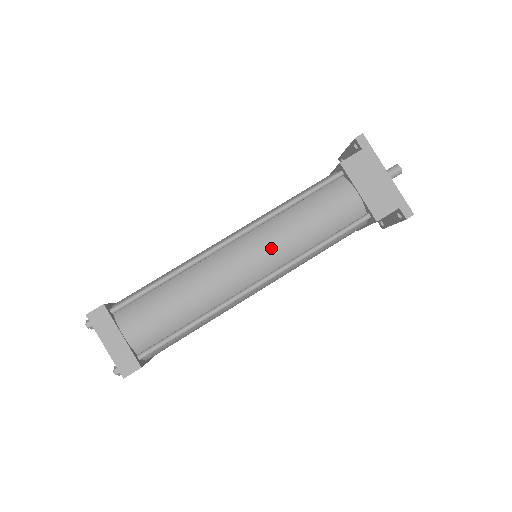
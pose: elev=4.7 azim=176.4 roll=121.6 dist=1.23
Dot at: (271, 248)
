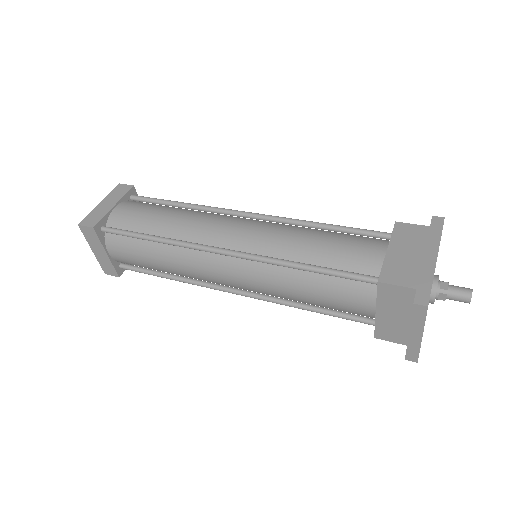
Dot at: (264, 233)
